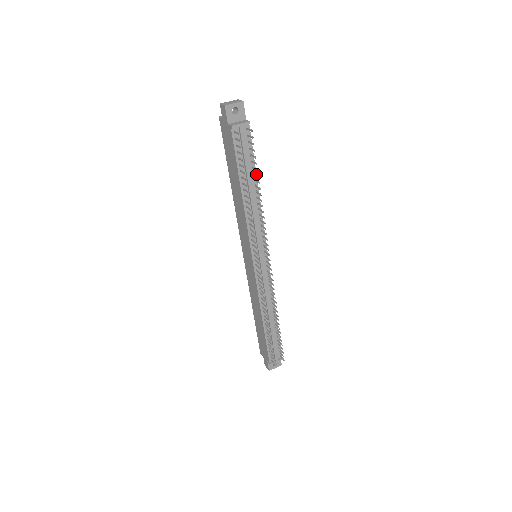
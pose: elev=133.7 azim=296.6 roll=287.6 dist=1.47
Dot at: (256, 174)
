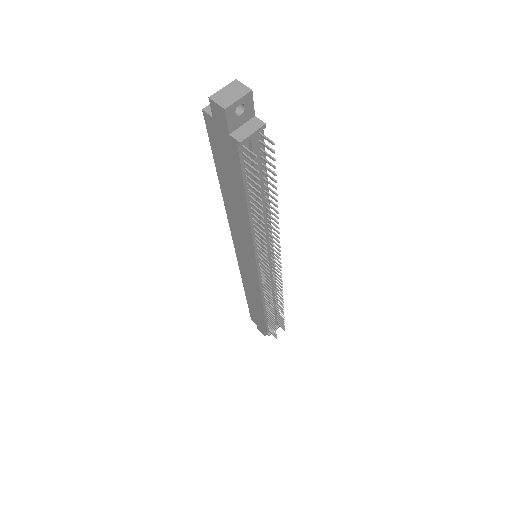
Dot at: (271, 189)
